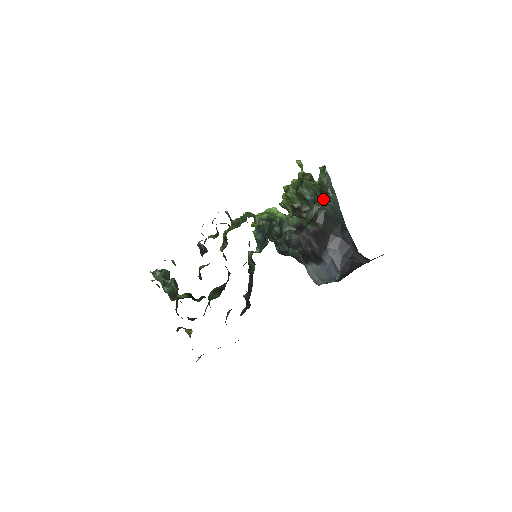
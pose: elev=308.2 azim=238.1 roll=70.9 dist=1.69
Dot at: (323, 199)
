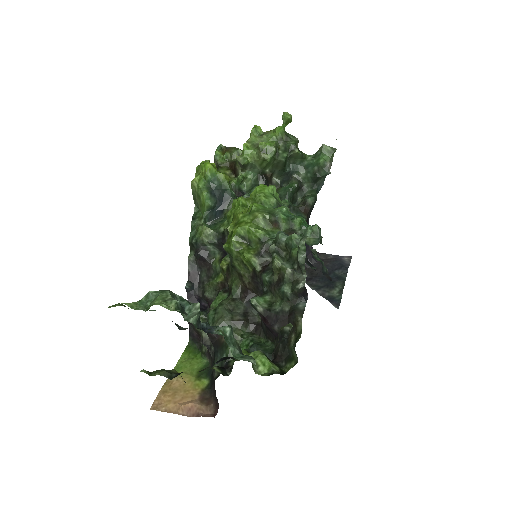
Dot at: (307, 180)
